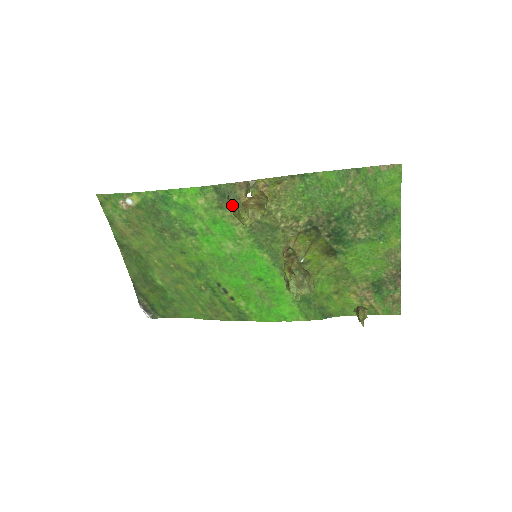
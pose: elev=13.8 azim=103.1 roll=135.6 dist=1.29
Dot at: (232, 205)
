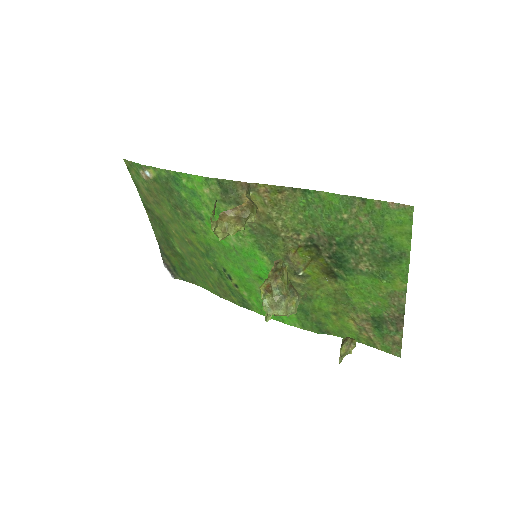
Dot at: (214, 211)
